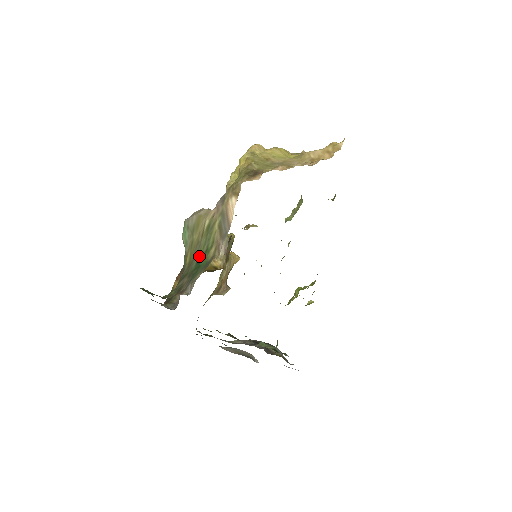
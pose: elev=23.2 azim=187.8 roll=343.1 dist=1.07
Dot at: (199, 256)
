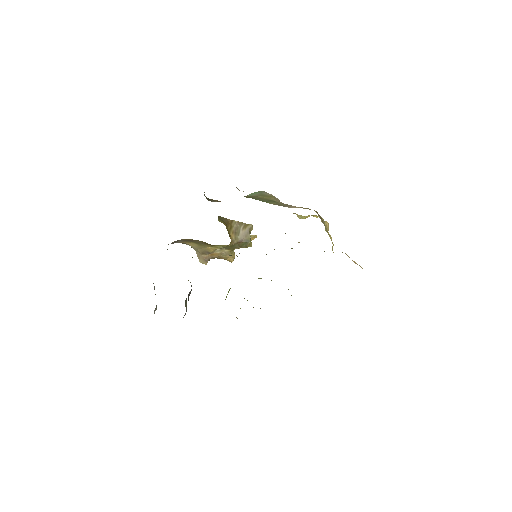
Dot at: occluded
